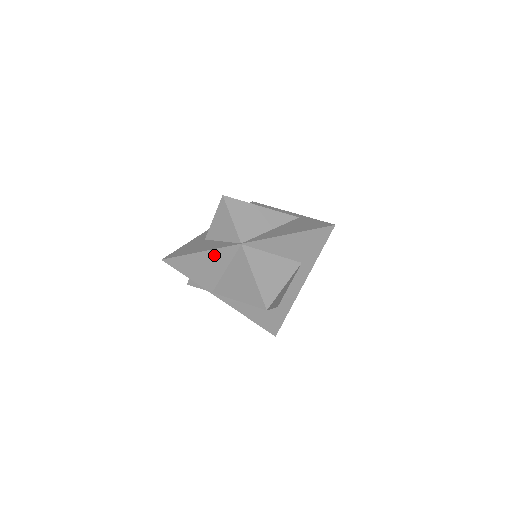
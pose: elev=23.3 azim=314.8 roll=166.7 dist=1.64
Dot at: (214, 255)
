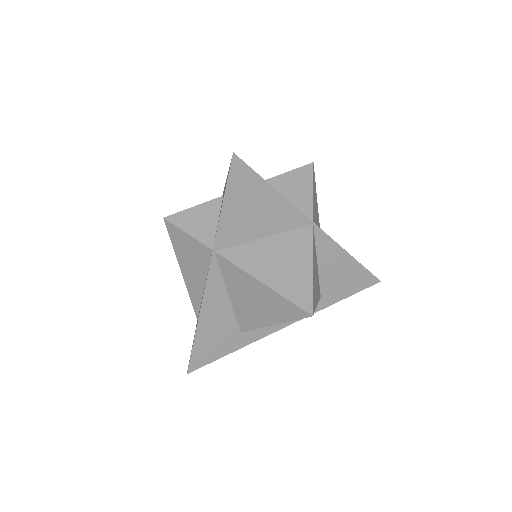
Dot at: (280, 208)
